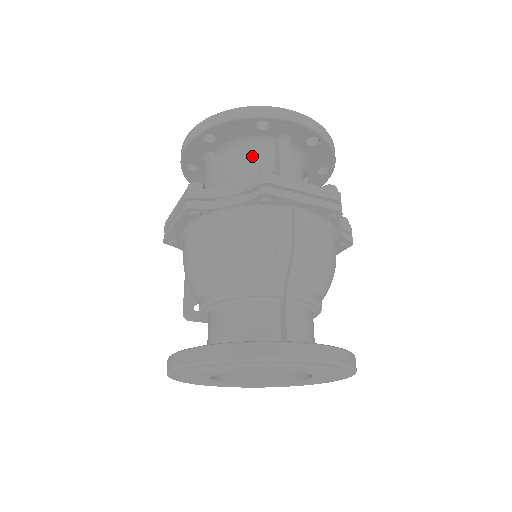
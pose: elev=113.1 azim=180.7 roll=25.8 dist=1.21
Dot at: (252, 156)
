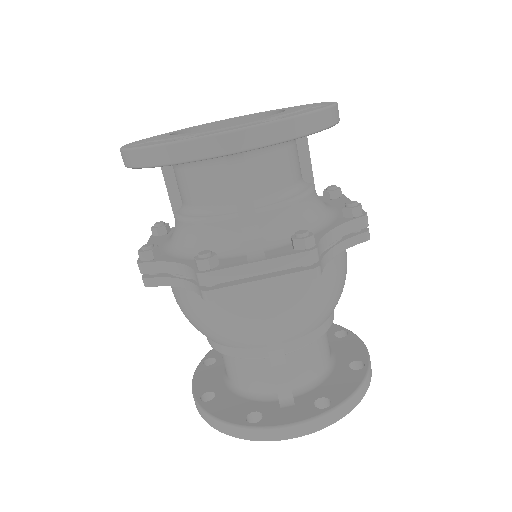
Dot at: (201, 180)
